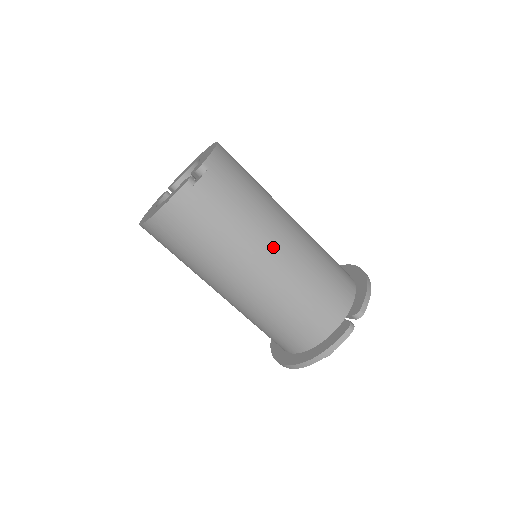
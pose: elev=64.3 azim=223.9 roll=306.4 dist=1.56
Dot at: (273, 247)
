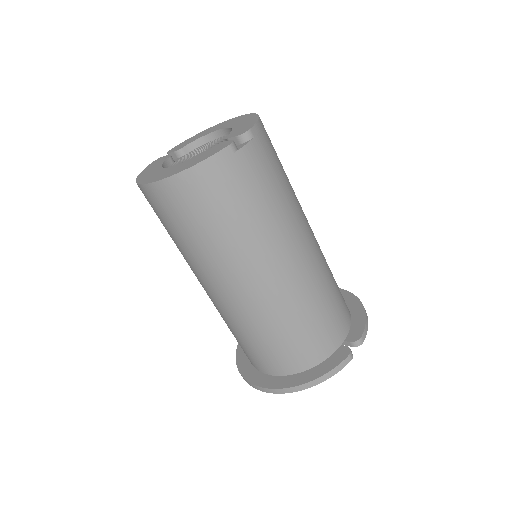
Dot at: (296, 248)
